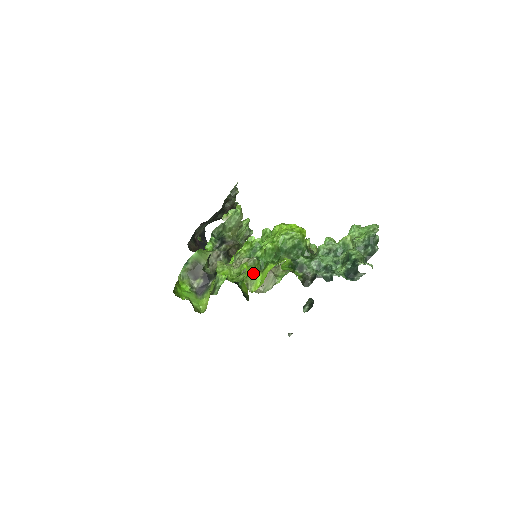
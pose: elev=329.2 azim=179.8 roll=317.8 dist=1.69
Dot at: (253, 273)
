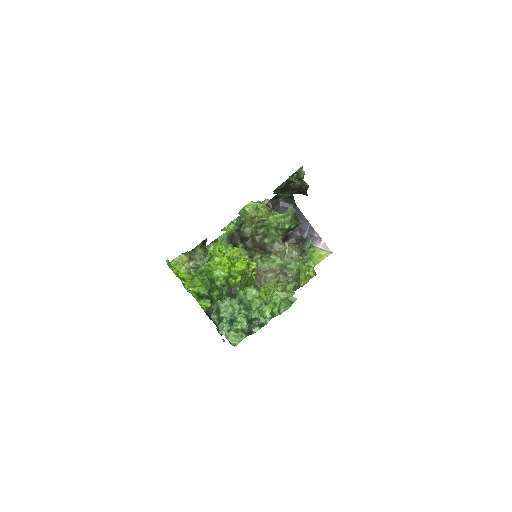
Dot at: (197, 279)
